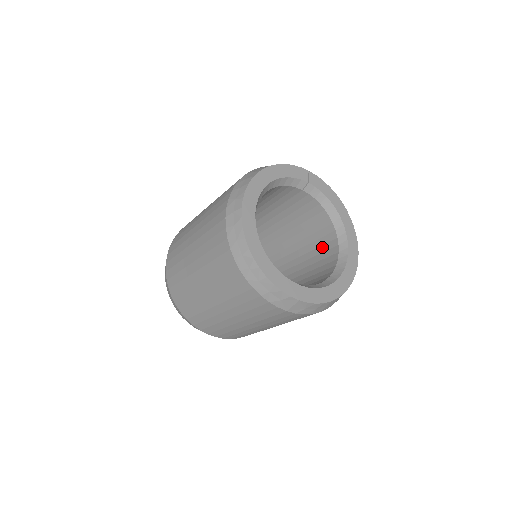
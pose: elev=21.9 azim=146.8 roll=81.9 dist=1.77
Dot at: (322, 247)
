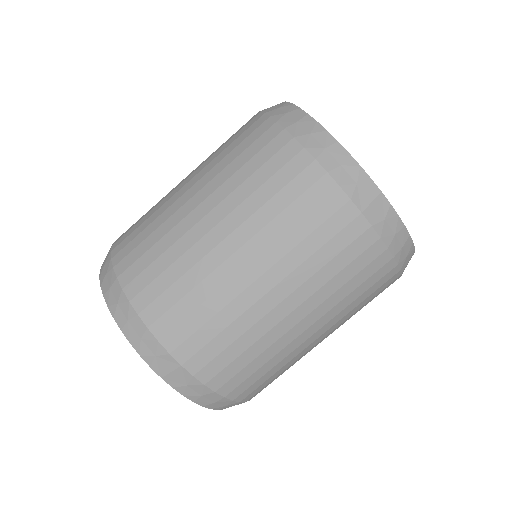
Dot at: occluded
